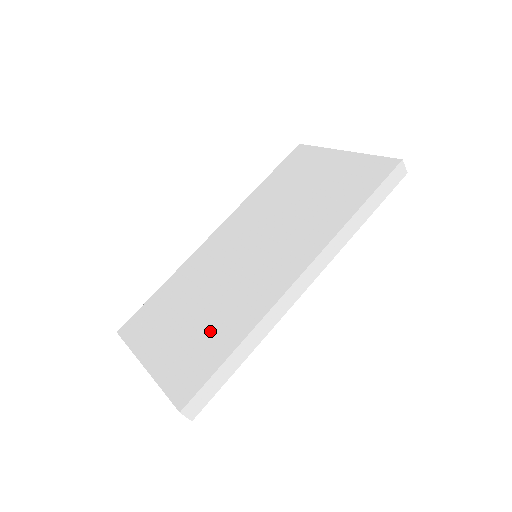
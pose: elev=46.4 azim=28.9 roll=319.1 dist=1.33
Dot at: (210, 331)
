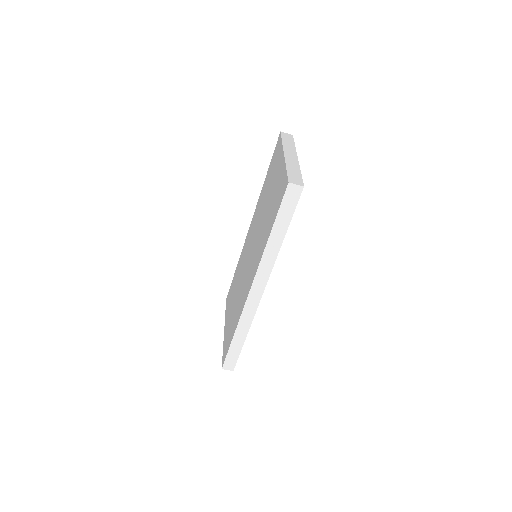
Dot at: (233, 318)
